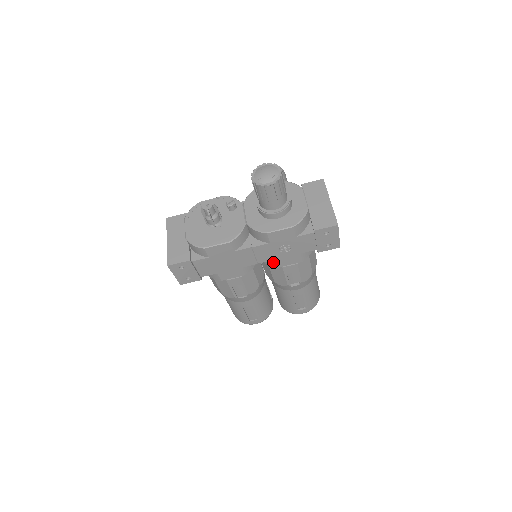
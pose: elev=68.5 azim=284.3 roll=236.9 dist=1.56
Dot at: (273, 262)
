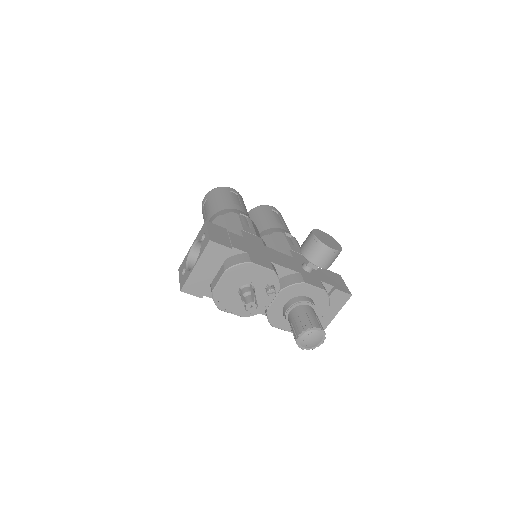
Dot at: occluded
